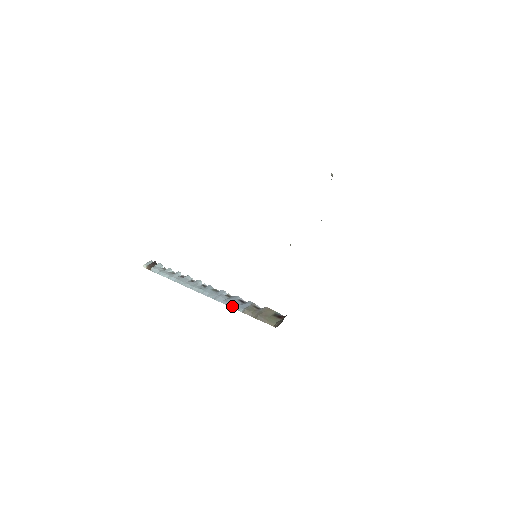
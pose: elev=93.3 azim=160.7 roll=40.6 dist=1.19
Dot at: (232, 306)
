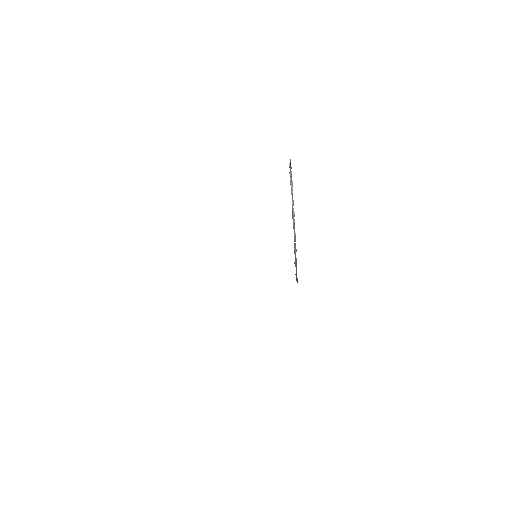
Dot at: occluded
